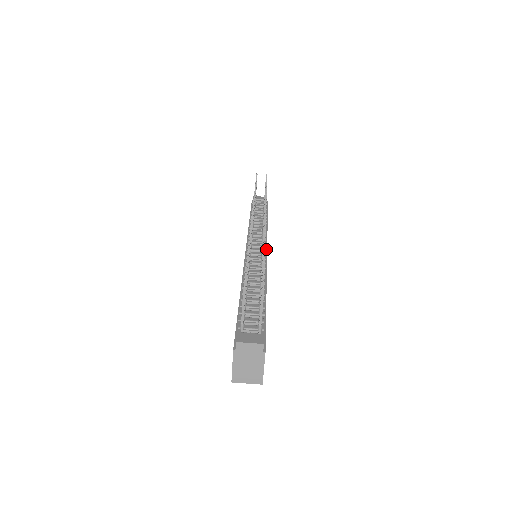
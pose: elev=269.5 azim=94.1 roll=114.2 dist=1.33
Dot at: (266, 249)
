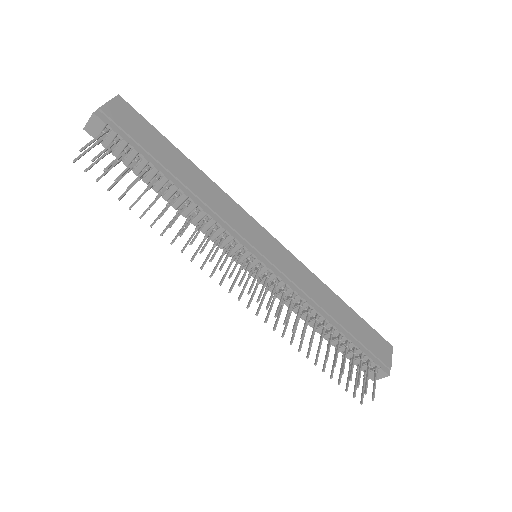
Dot at: (257, 252)
